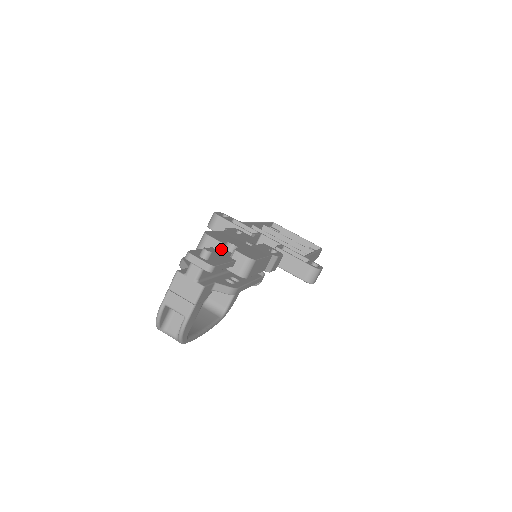
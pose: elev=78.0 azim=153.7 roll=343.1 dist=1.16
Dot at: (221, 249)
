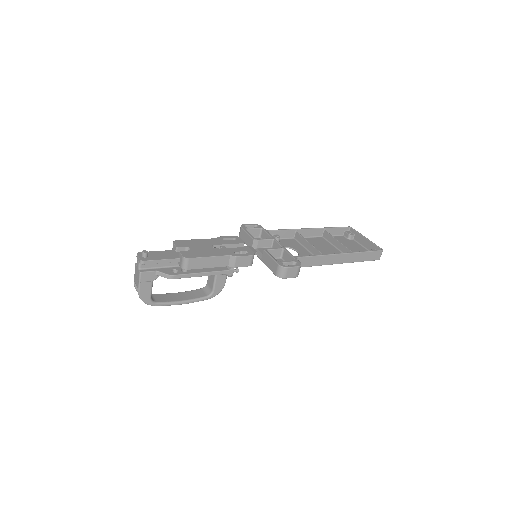
Dot at: occluded
